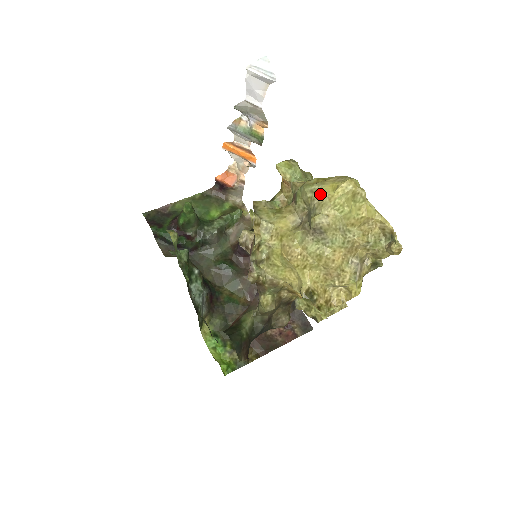
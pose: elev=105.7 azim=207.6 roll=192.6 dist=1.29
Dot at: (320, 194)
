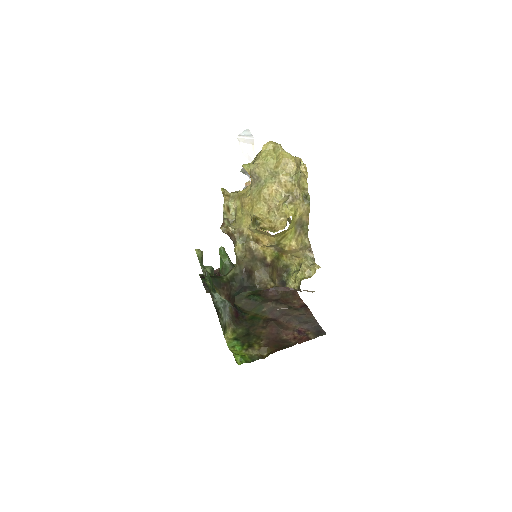
Dot at: (256, 157)
